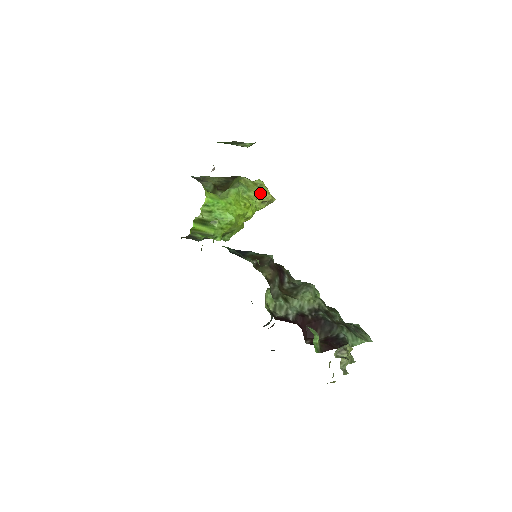
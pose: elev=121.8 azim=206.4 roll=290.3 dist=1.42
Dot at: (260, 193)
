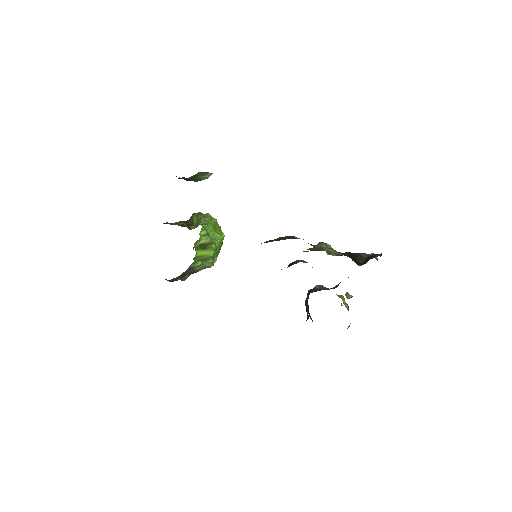
Dot at: occluded
